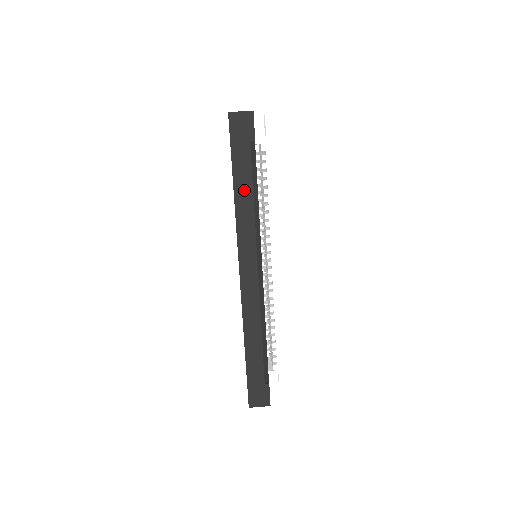
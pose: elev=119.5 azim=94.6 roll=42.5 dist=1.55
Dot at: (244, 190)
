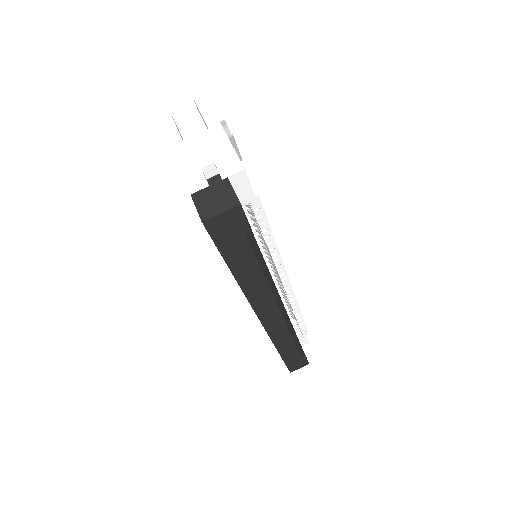
Dot at: (250, 274)
